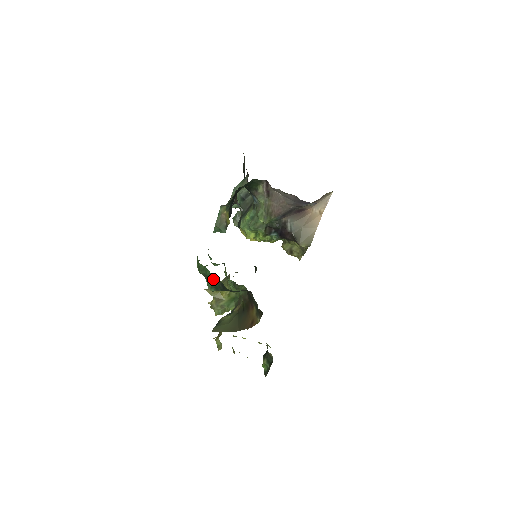
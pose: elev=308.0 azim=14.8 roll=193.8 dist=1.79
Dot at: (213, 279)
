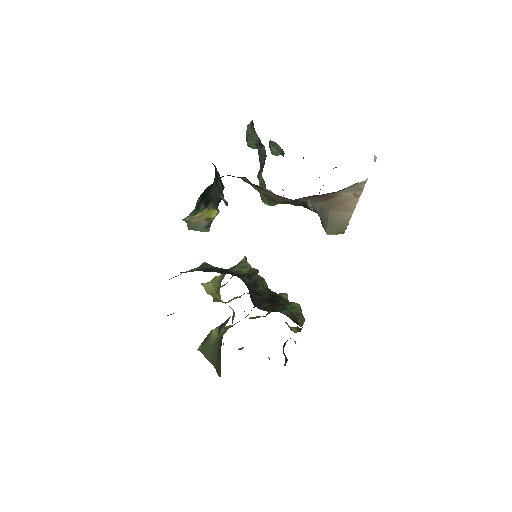
Dot at: occluded
